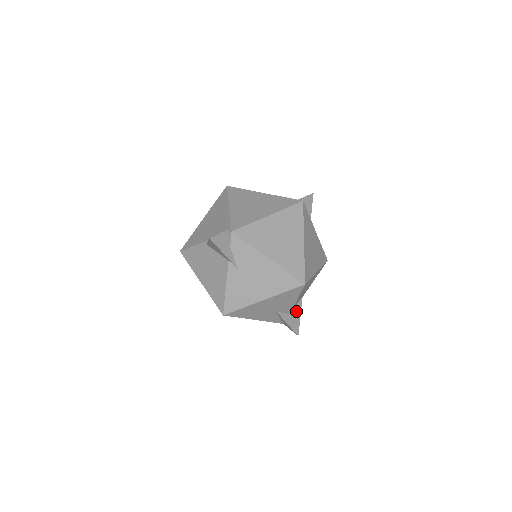
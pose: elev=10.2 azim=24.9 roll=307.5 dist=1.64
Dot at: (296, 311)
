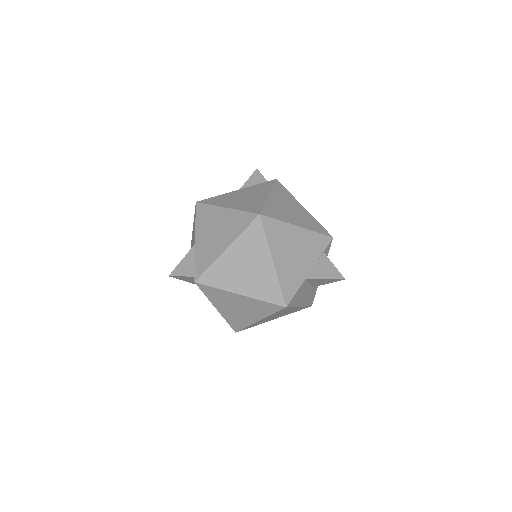
Dot at: occluded
